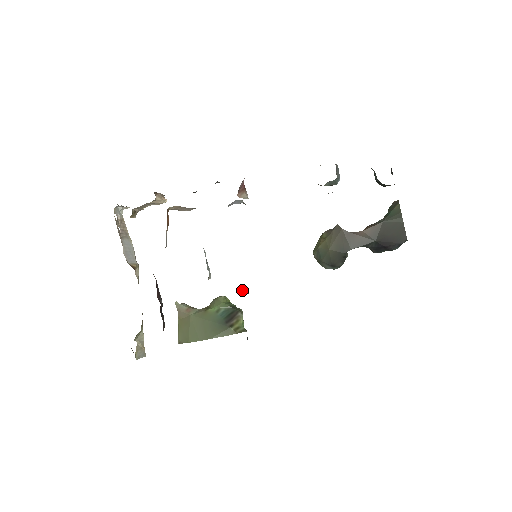
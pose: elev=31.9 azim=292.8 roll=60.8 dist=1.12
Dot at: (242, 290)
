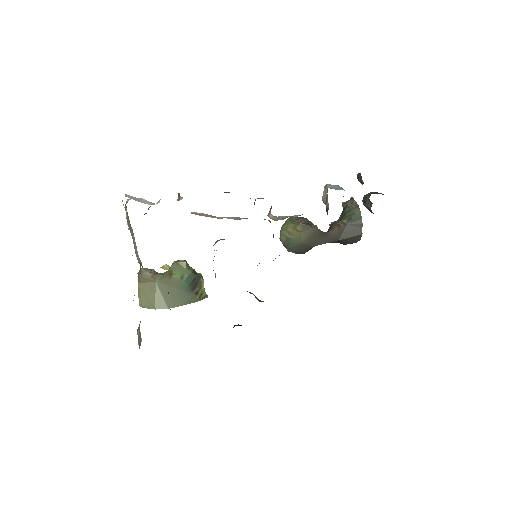
Dot at: (257, 299)
